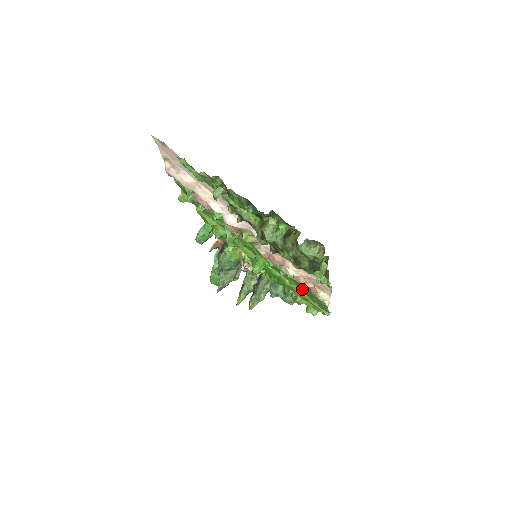
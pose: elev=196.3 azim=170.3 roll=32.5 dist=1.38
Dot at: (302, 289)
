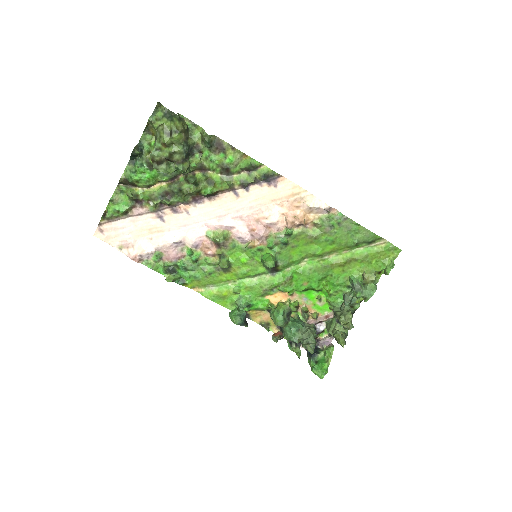
Dot at: (323, 241)
